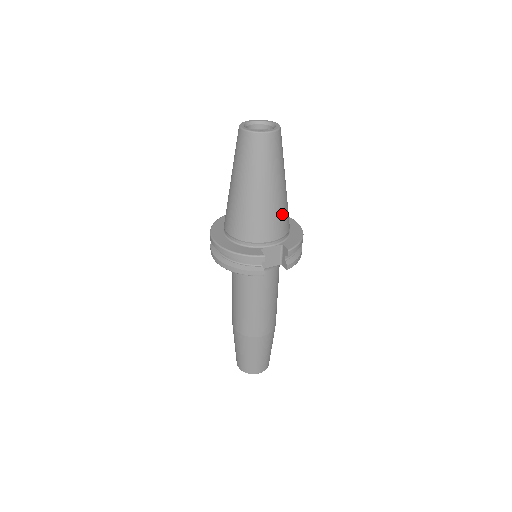
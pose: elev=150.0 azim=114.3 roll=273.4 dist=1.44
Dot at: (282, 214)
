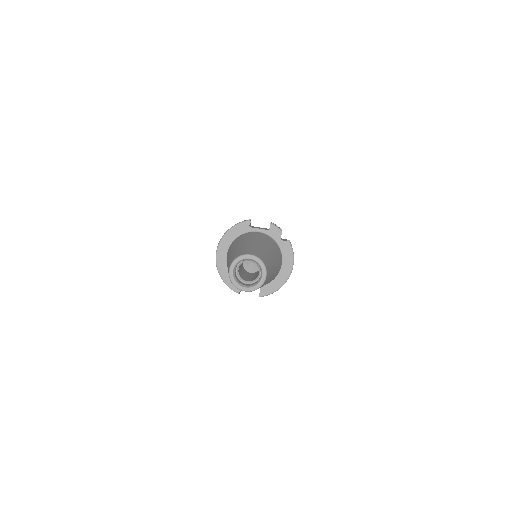
Dot at: occluded
